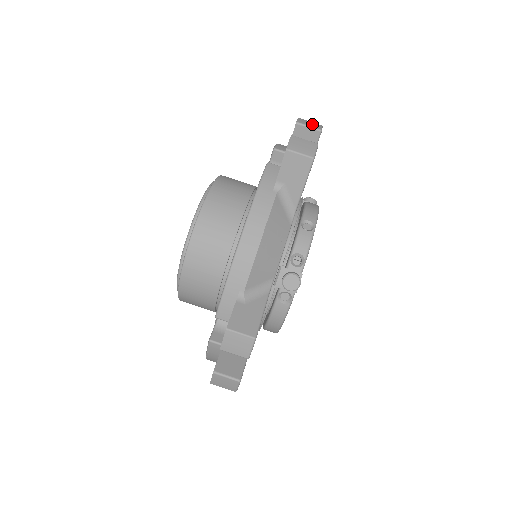
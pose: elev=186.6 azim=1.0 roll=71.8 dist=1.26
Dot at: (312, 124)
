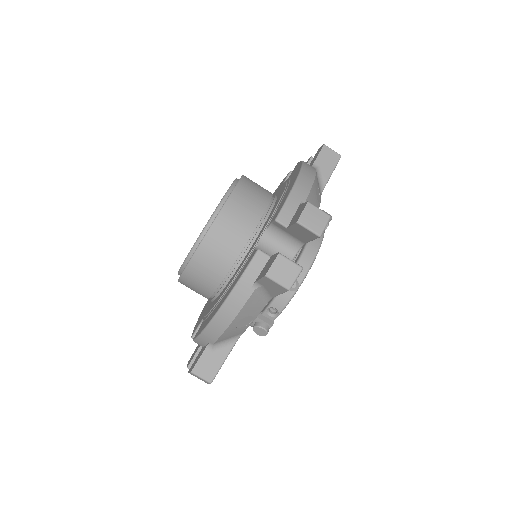
Dot at: (316, 222)
